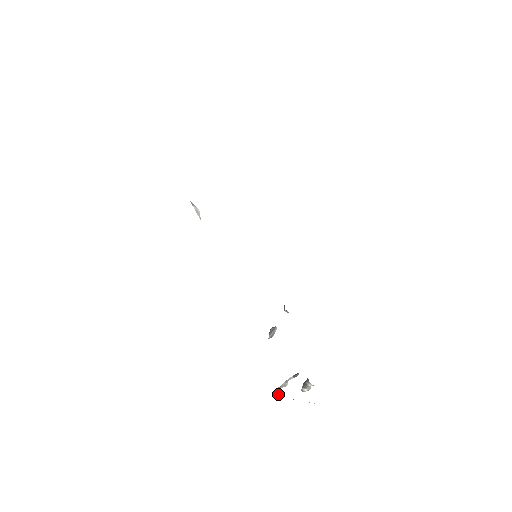
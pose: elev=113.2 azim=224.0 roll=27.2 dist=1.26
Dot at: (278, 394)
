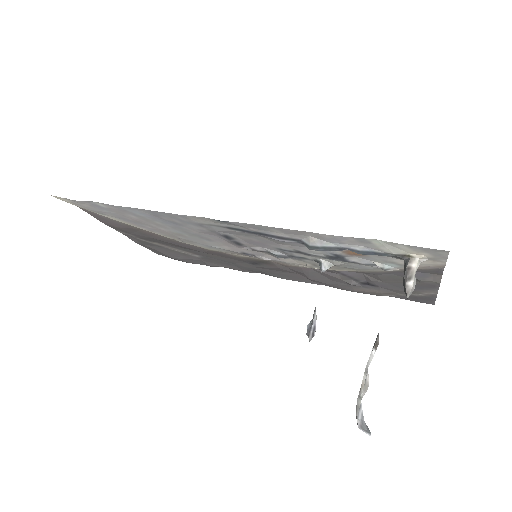
Dot at: (360, 420)
